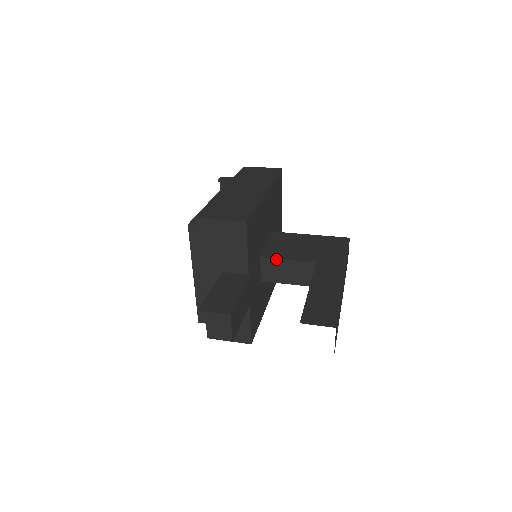
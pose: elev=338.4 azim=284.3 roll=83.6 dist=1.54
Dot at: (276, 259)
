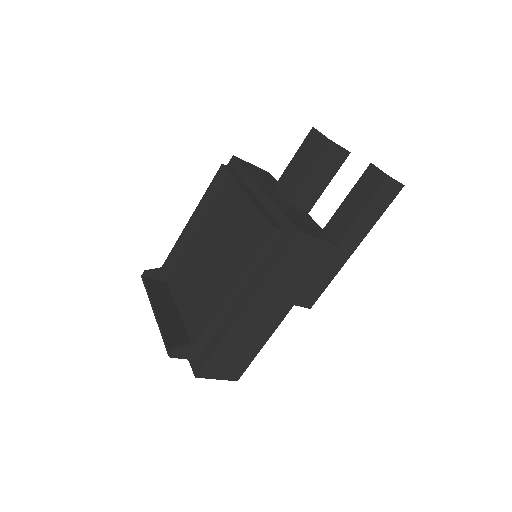
Dot at: occluded
